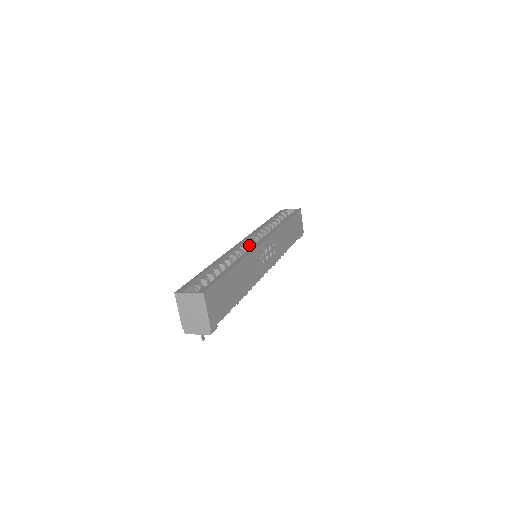
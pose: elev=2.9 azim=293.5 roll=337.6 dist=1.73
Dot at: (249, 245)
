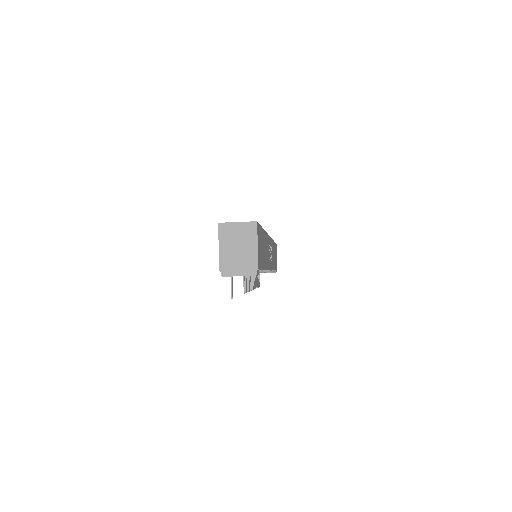
Dot at: occluded
